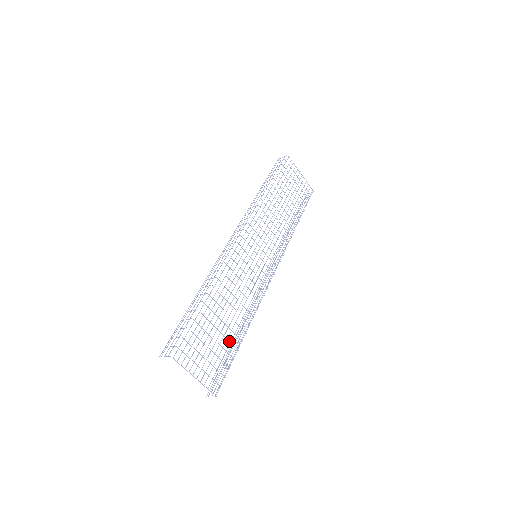
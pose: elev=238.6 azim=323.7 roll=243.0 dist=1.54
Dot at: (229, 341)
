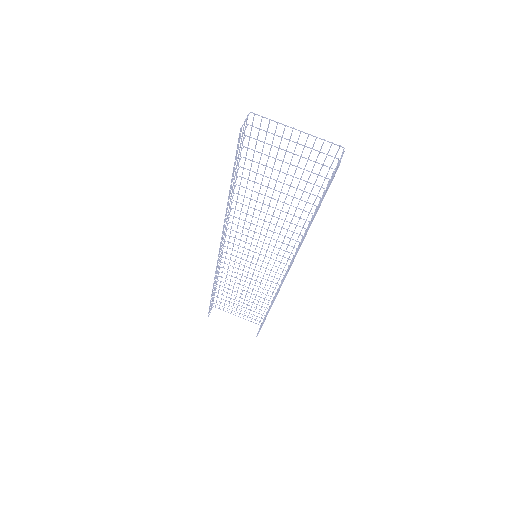
Dot at: (301, 190)
